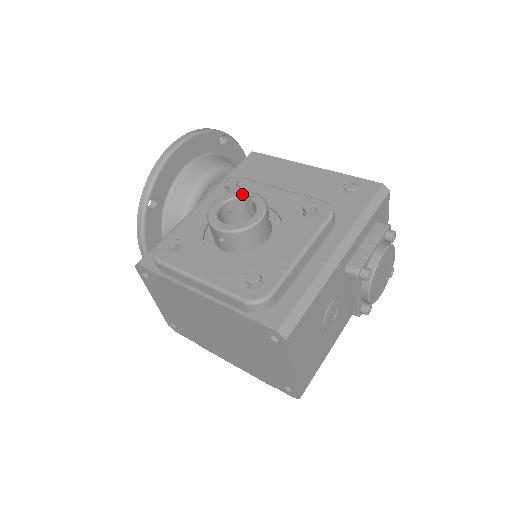
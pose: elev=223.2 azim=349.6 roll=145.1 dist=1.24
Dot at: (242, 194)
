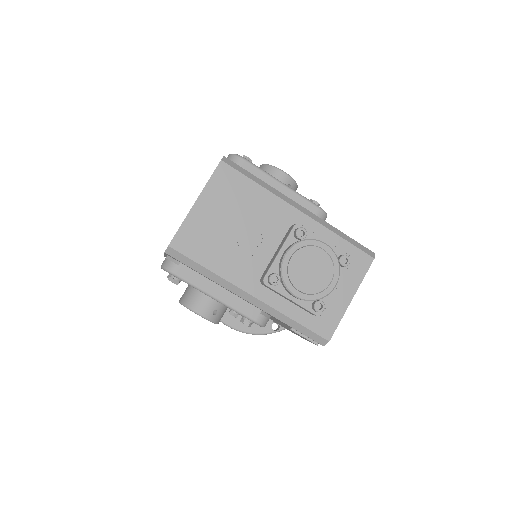
Dot at: occluded
